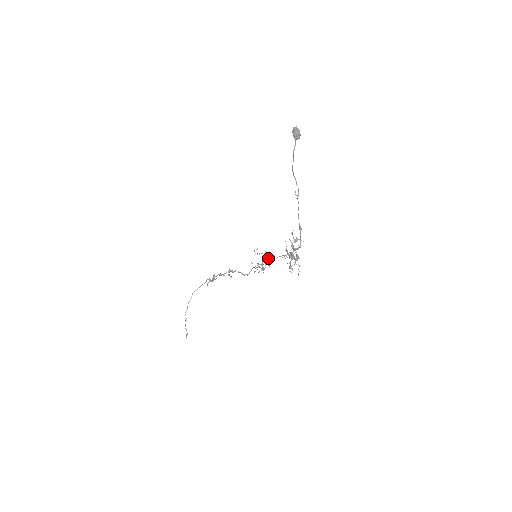
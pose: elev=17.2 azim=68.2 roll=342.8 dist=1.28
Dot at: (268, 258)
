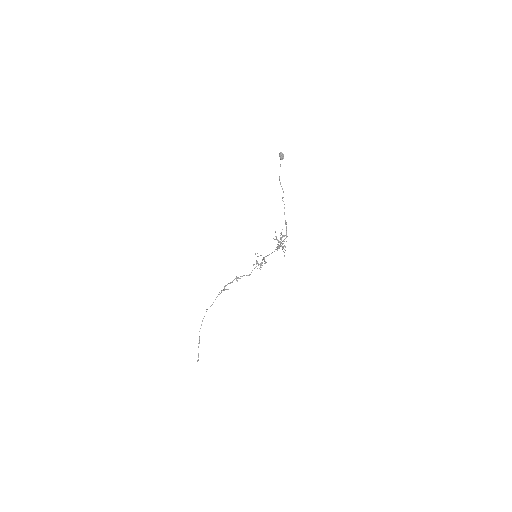
Dot at: (265, 256)
